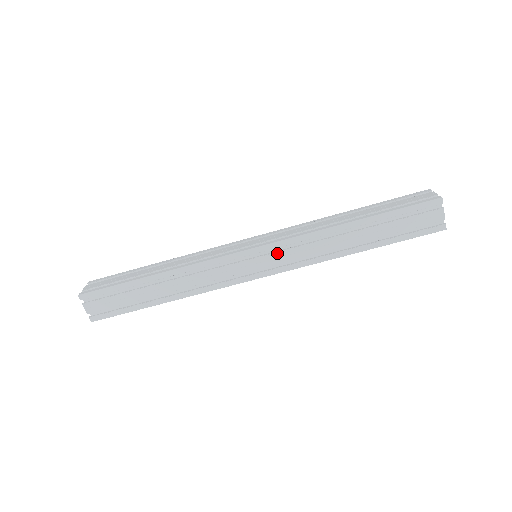
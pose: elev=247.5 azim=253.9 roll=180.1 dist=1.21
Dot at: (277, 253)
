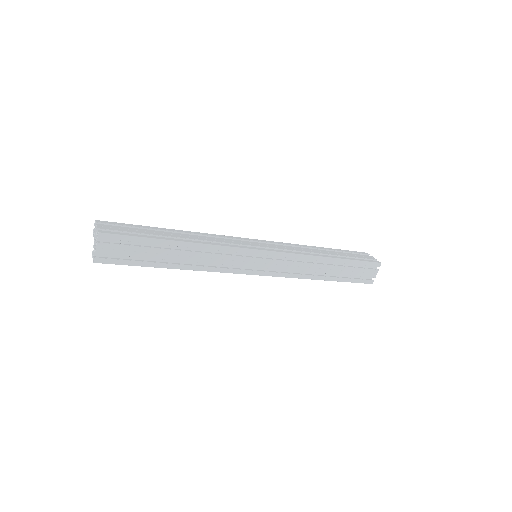
Dot at: (278, 261)
